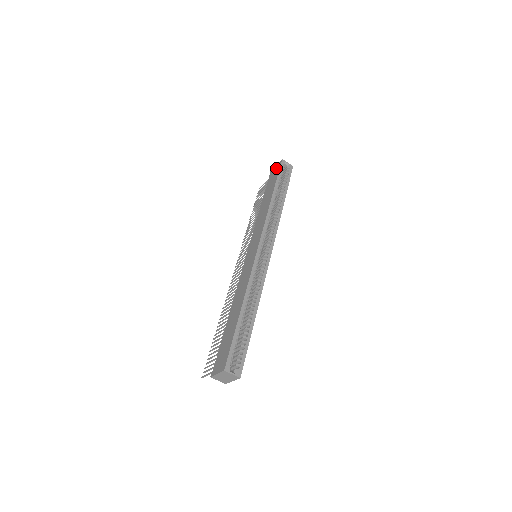
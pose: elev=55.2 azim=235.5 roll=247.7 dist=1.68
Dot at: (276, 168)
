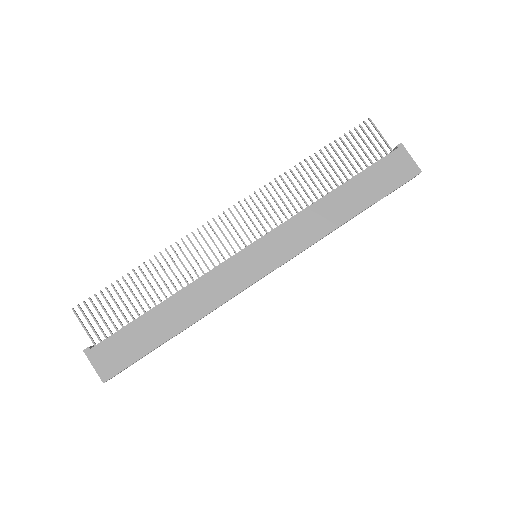
Dot at: (405, 168)
